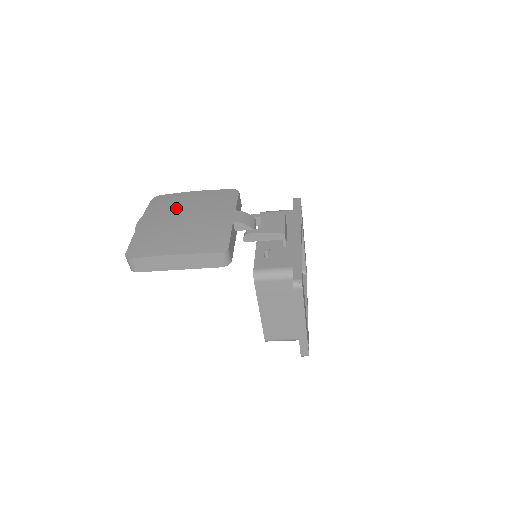
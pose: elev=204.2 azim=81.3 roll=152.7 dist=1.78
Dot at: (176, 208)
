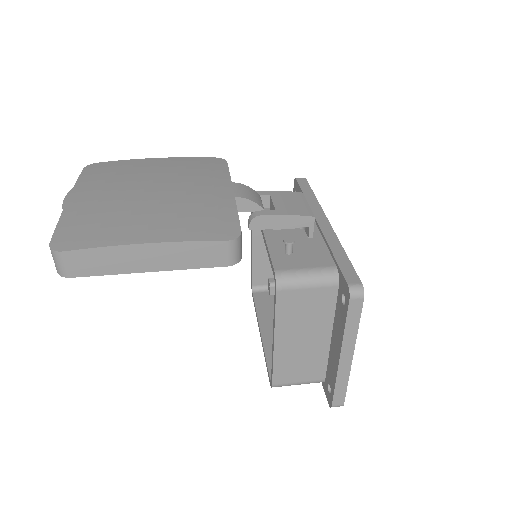
Dot at: (131, 177)
